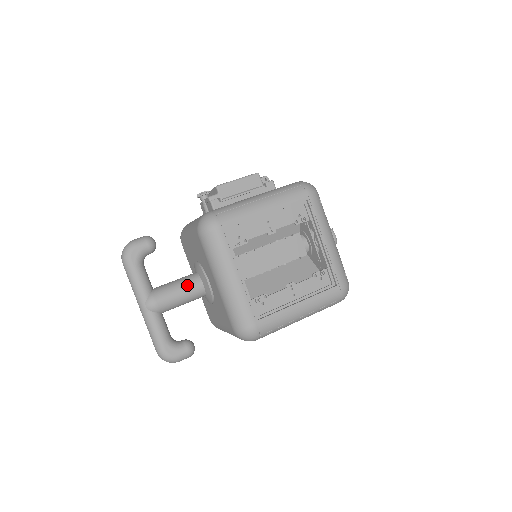
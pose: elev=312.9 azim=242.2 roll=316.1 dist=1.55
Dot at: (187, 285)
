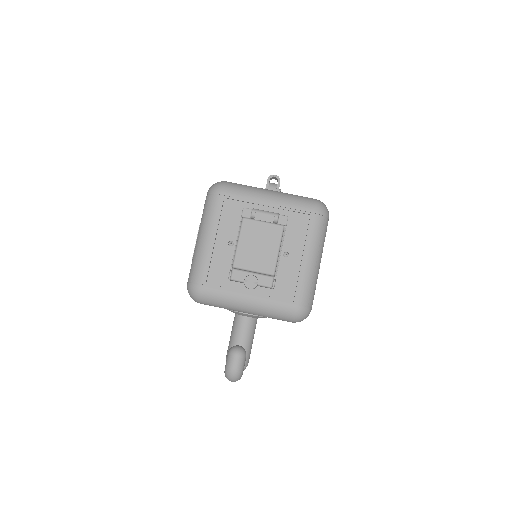
Dot at: (254, 332)
